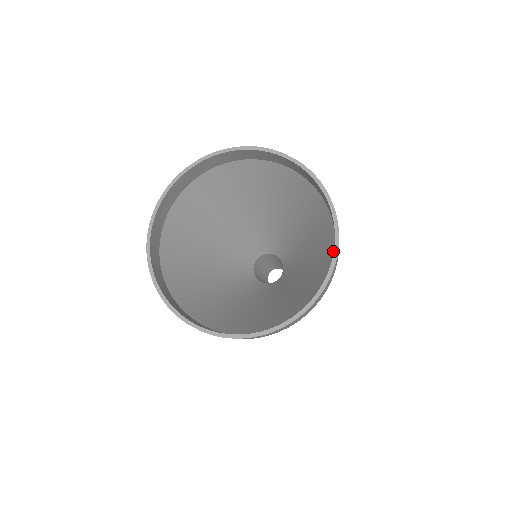
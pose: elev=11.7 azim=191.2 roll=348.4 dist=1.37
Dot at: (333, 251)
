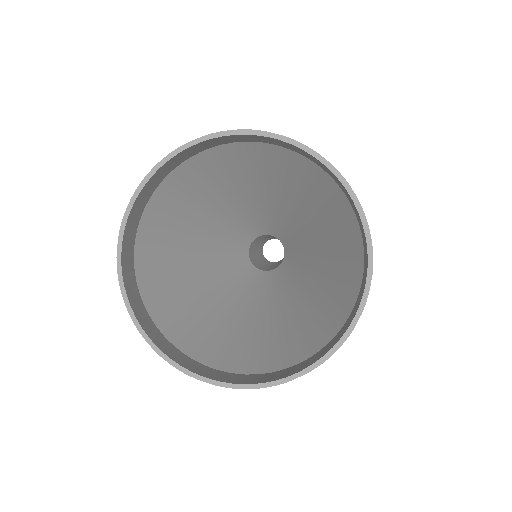
Dot at: (325, 175)
